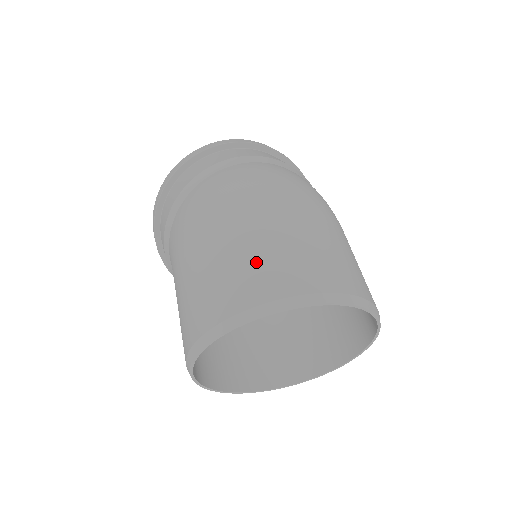
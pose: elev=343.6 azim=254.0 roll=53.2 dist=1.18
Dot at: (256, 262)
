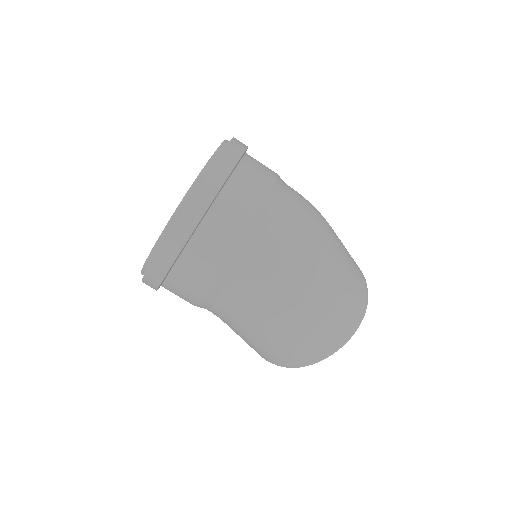
Dot at: (337, 316)
